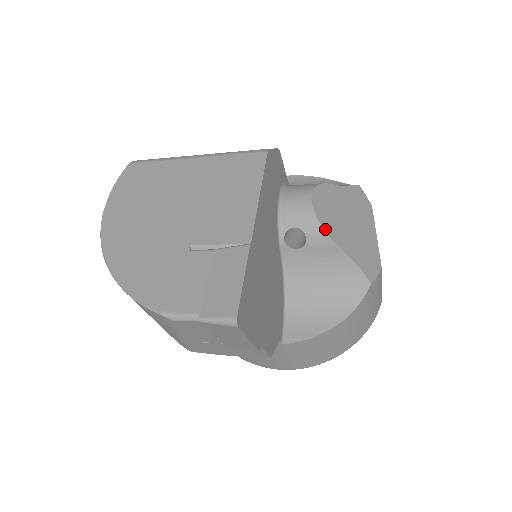
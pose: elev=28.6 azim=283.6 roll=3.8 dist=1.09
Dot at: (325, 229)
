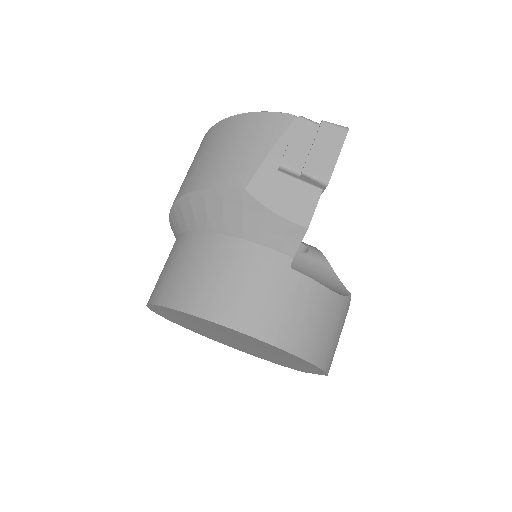
Dot at: (322, 254)
